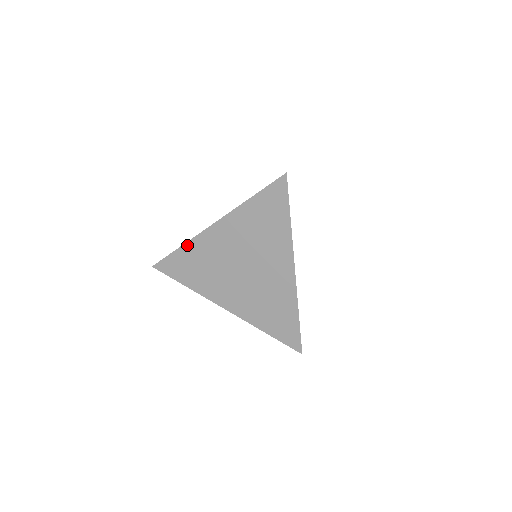
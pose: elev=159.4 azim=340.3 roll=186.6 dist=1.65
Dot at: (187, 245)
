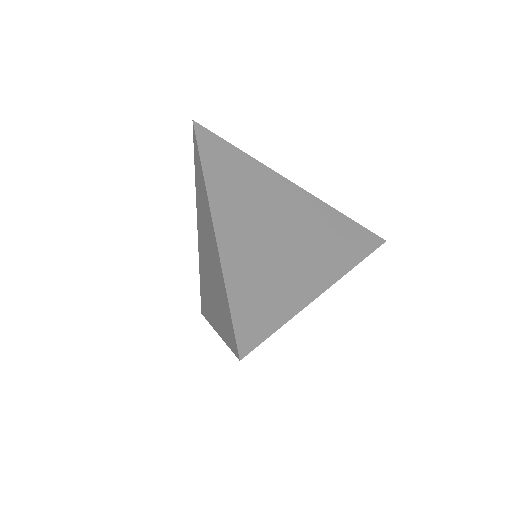
Dot at: (252, 160)
